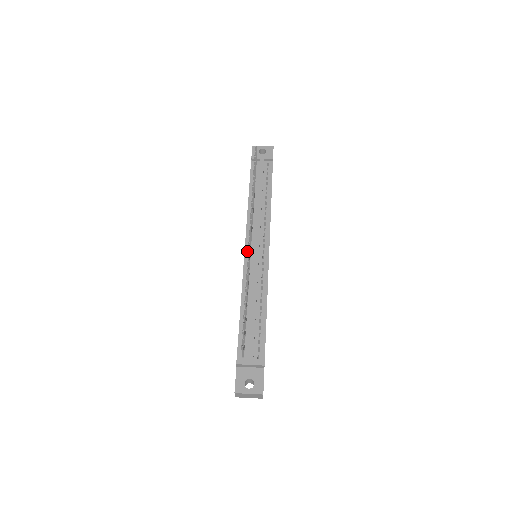
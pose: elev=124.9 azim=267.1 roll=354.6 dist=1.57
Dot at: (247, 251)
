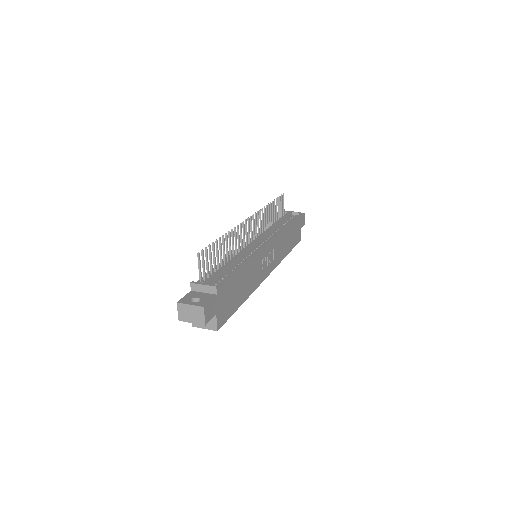
Dot at: occluded
